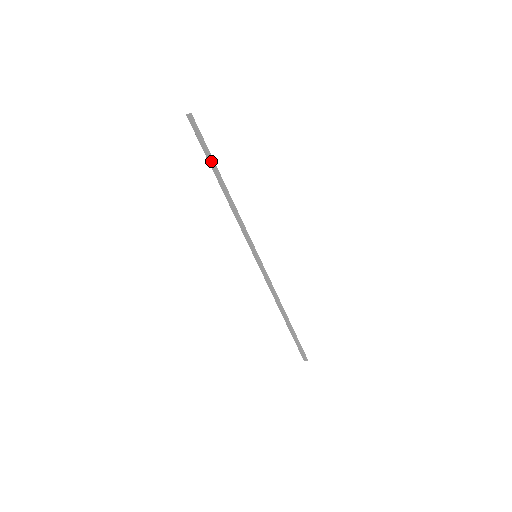
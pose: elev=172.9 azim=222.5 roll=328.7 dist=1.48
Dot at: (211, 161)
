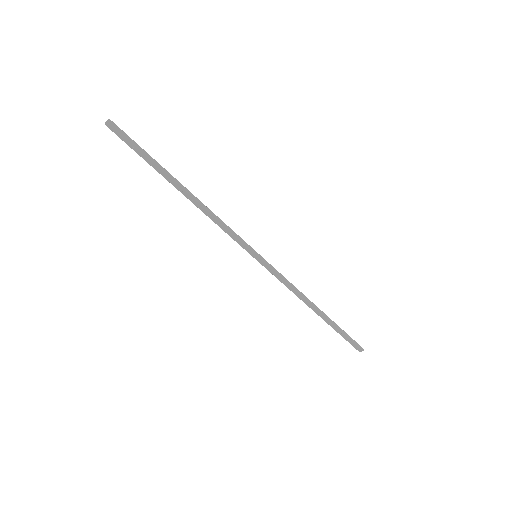
Dot at: (157, 166)
